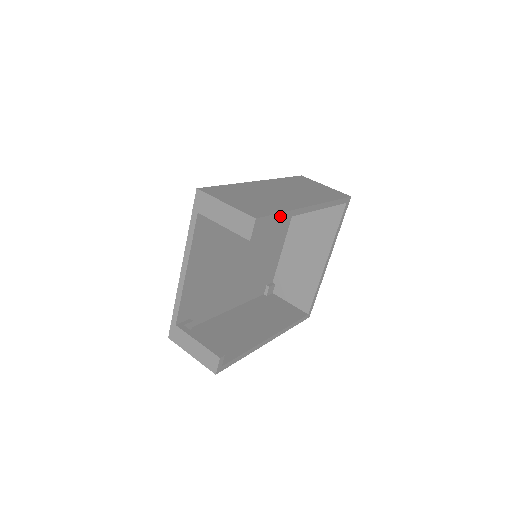
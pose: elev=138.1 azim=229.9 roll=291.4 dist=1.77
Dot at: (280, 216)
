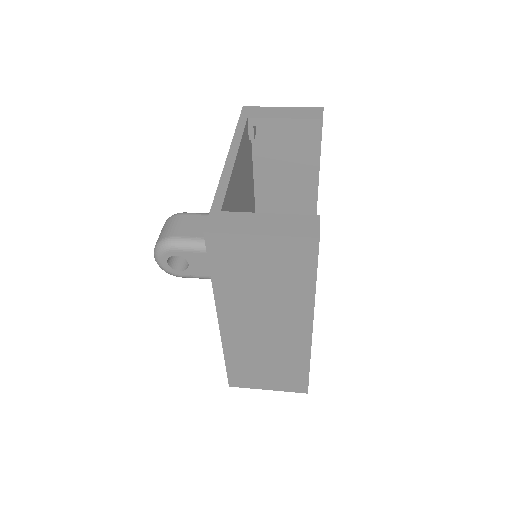
Dot at: (320, 149)
